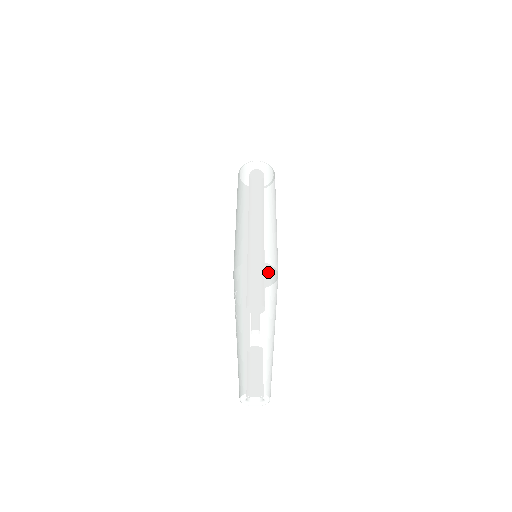
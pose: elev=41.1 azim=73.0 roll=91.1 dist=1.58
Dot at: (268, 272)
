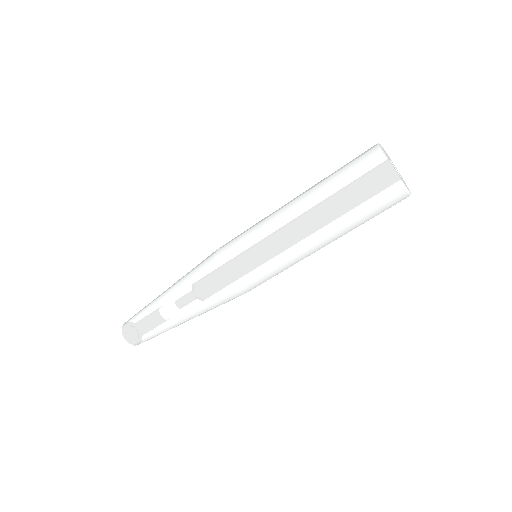
Dot at: occluded
